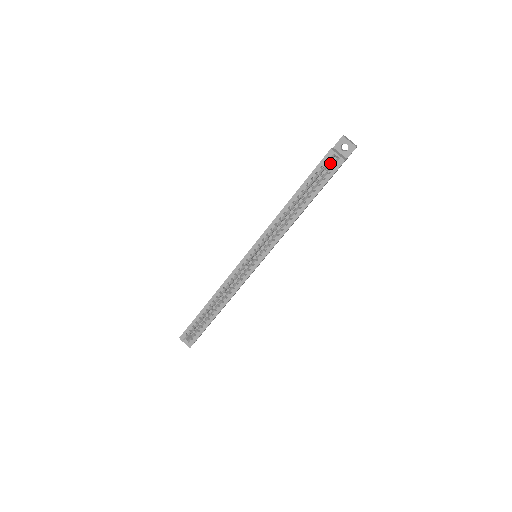
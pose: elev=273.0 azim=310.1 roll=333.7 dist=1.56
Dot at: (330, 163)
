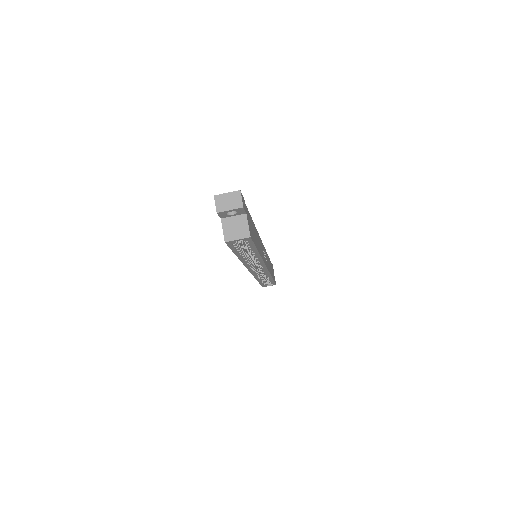
Dot at: occluded
